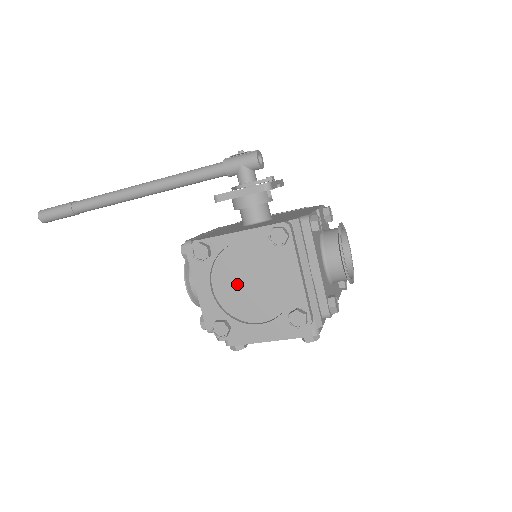
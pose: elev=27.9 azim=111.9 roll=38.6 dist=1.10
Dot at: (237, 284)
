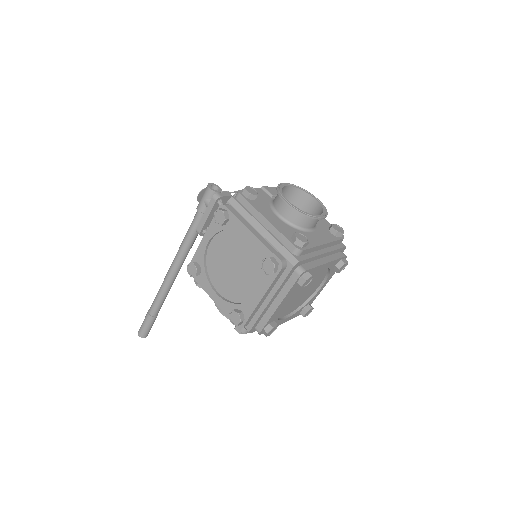
Dot at: (227, 275)
